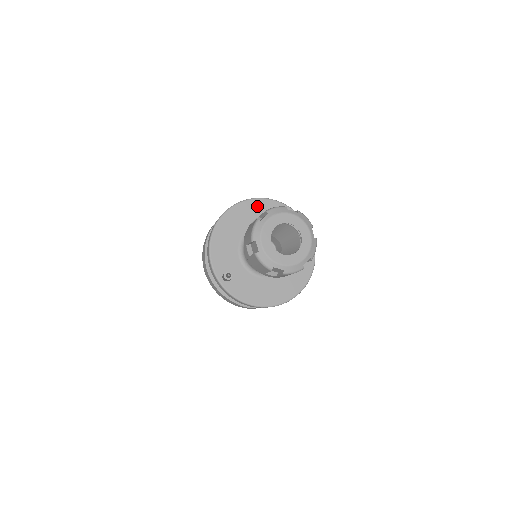
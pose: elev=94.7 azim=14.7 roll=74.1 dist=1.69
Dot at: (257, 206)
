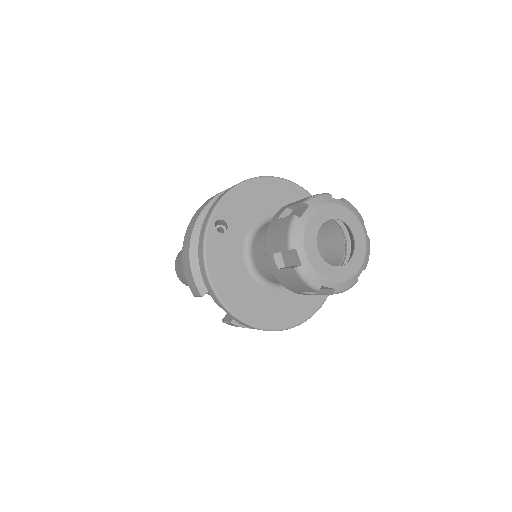
Dot at: occluded
